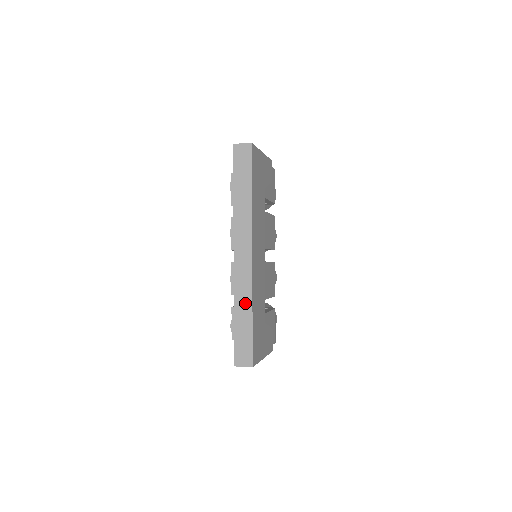
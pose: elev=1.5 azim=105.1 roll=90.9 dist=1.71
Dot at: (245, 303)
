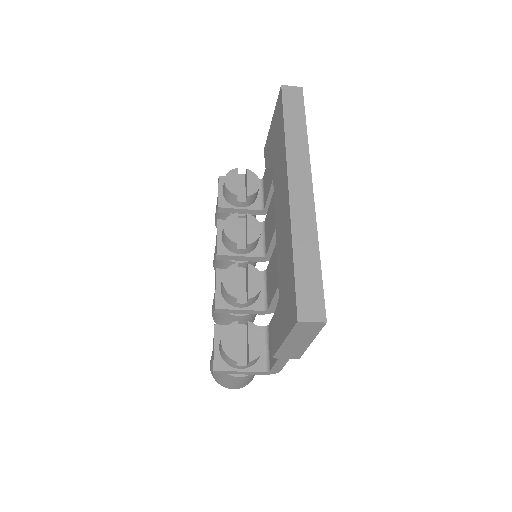
Dot at: (308, 238)
